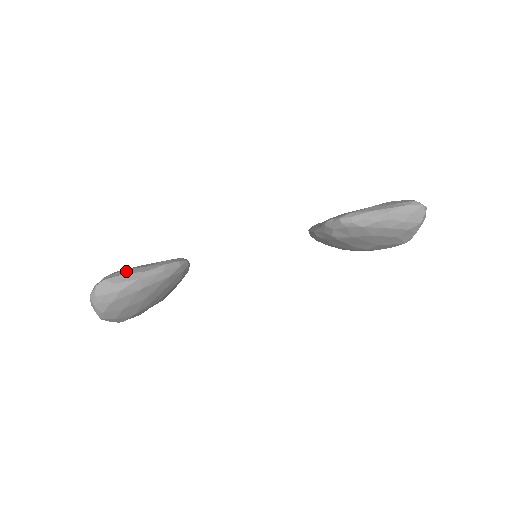
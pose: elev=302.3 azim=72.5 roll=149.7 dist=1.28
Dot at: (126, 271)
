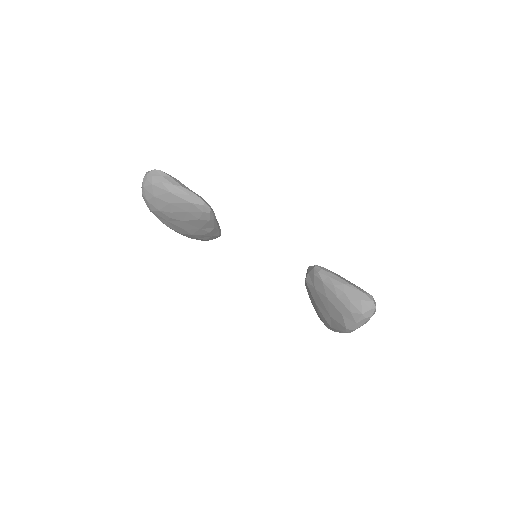
Dot at: (175, 178)
